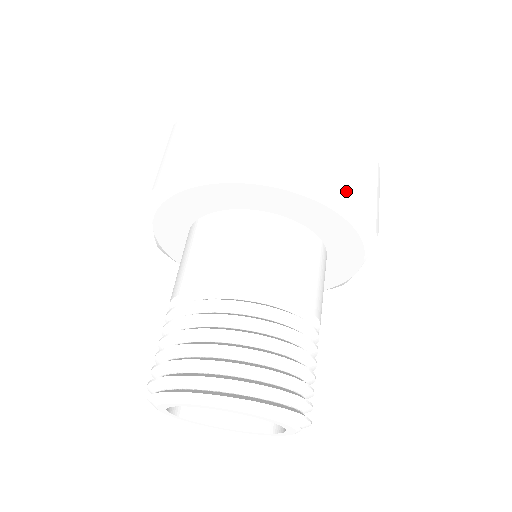
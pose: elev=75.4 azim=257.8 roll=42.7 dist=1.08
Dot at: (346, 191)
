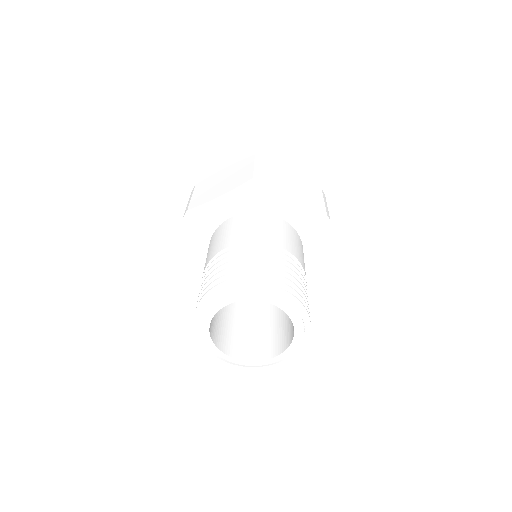
Dot at: (302, 194)
